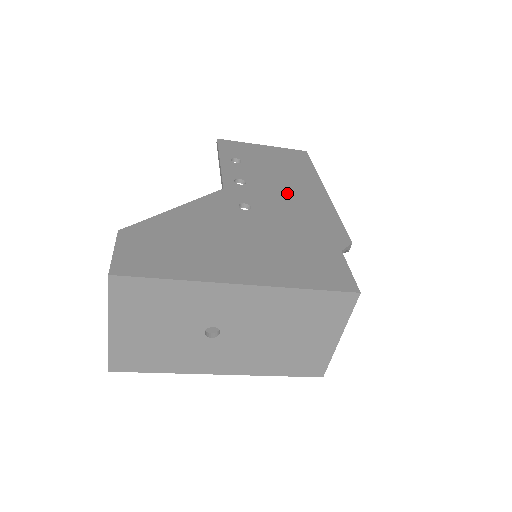
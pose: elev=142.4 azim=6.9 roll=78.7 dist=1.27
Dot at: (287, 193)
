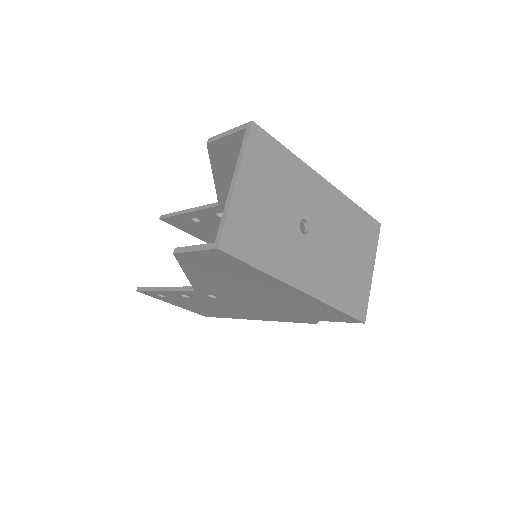
Dot at: occluded
